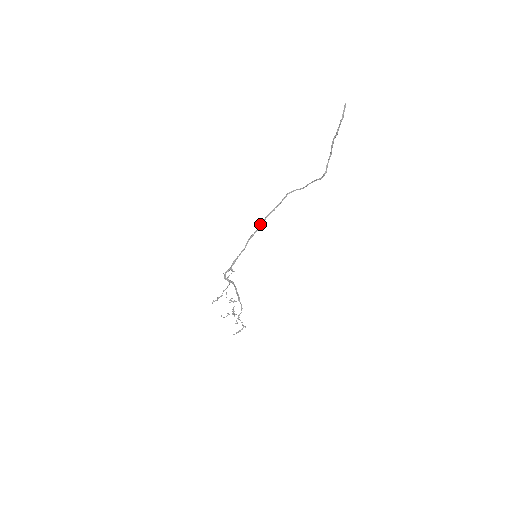
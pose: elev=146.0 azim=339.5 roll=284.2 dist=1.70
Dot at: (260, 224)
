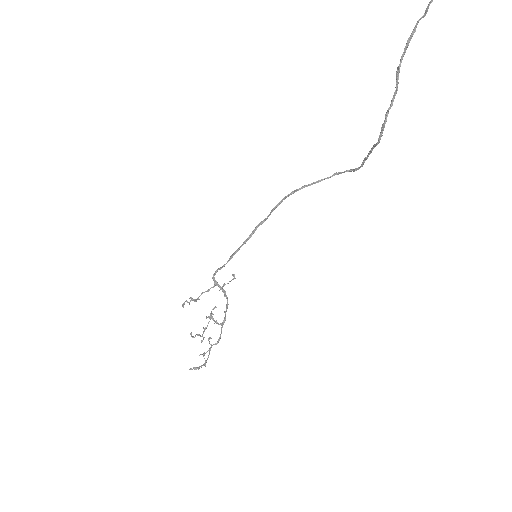
Dot at: occluded
